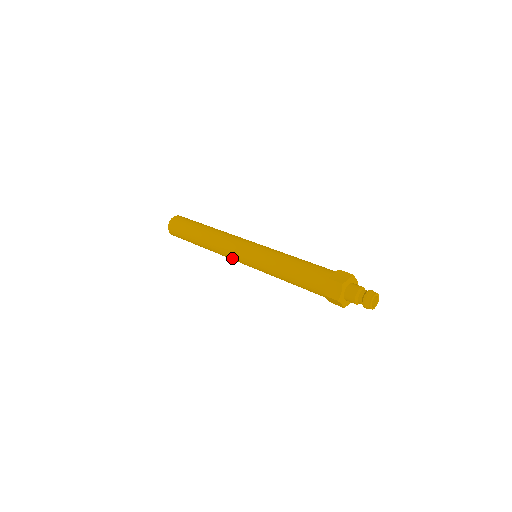
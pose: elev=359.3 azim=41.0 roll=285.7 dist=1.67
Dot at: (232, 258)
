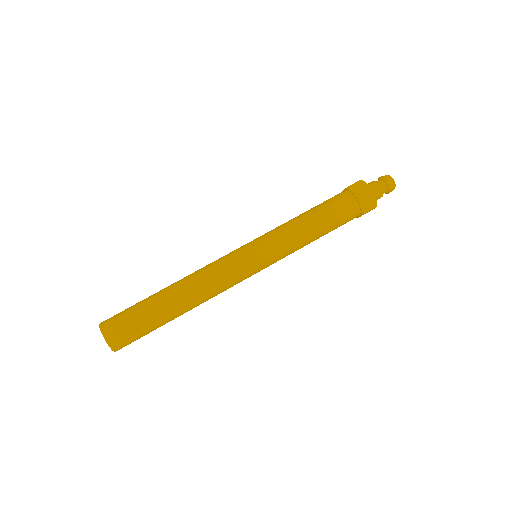
Dot at: (233, 273)
